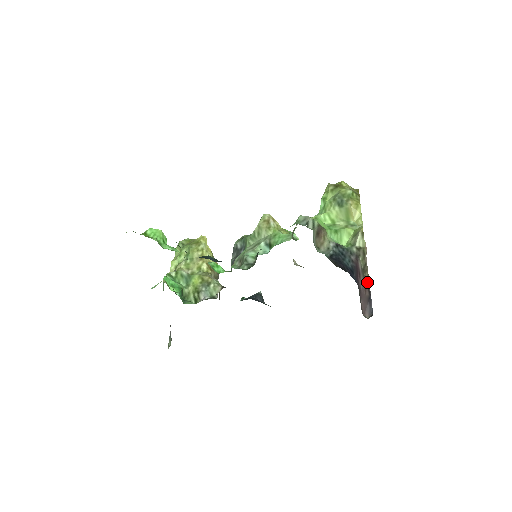
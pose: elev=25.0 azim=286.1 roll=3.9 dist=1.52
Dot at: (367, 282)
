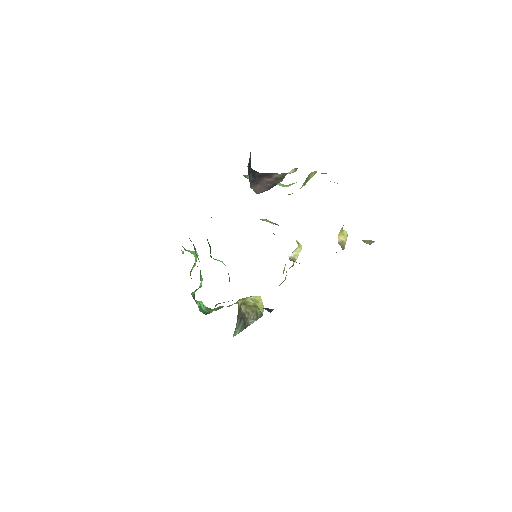
Dot at: (277, 183)
